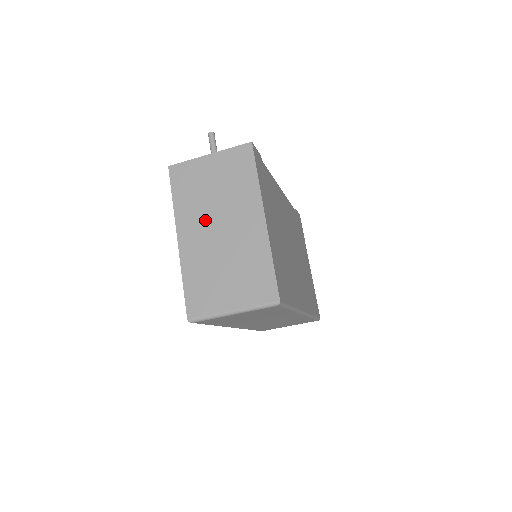
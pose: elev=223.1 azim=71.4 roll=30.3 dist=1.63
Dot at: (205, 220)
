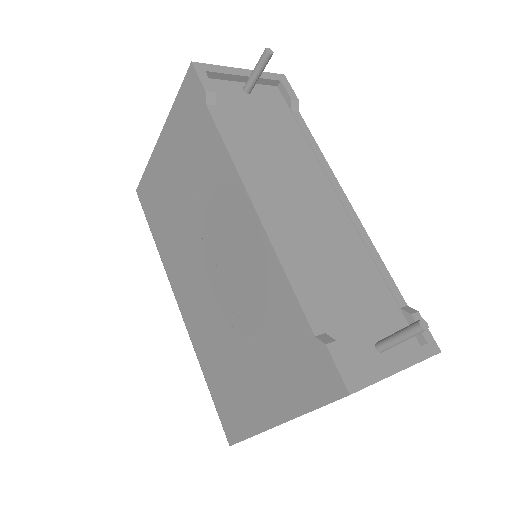
Dot at: occluded
